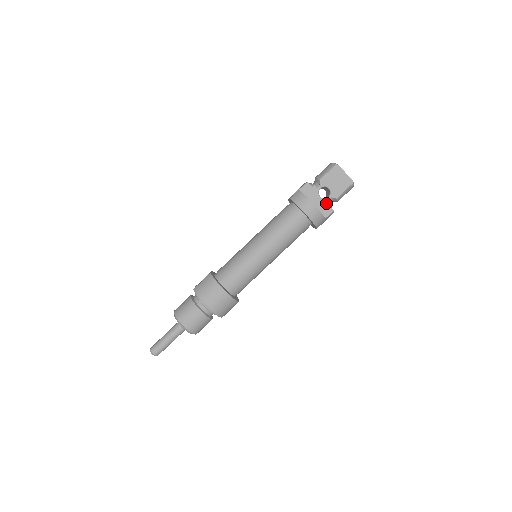
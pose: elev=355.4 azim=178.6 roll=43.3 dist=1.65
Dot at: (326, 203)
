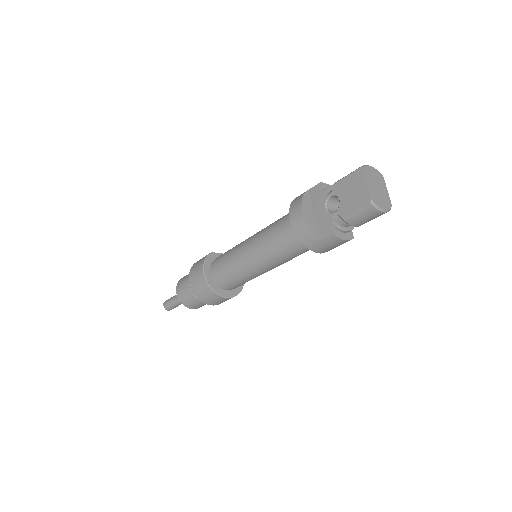
Dot at: (328, 219)
